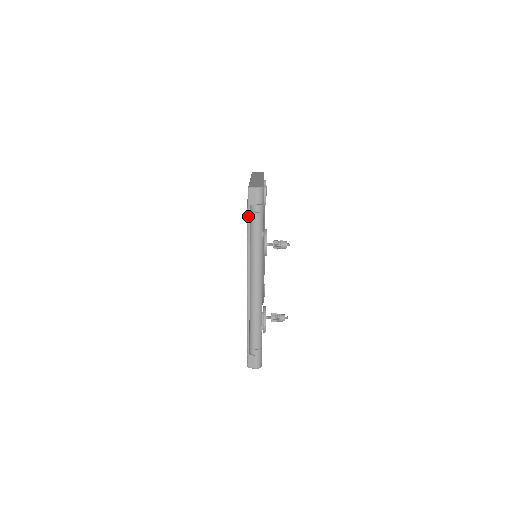
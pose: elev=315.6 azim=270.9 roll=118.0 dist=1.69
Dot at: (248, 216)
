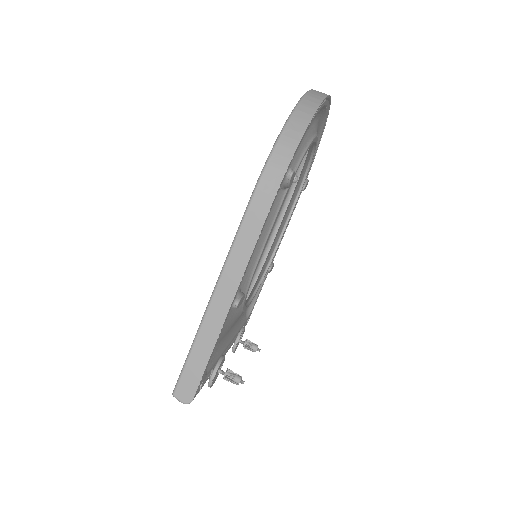
Dot at: occluded
